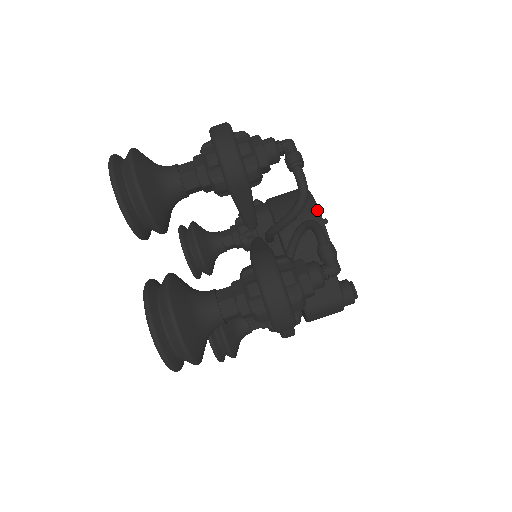
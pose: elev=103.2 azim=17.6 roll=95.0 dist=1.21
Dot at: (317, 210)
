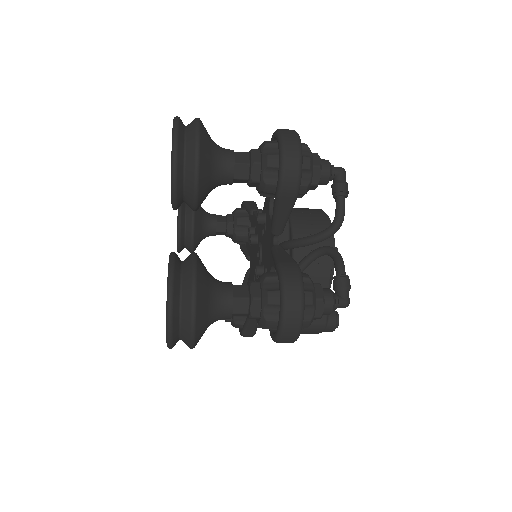
Dot at: (332, 237)
